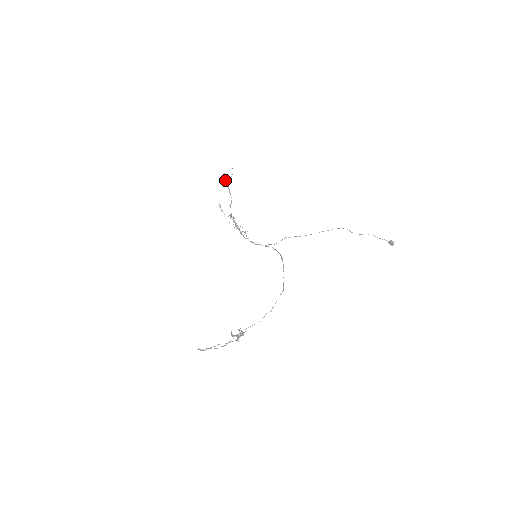
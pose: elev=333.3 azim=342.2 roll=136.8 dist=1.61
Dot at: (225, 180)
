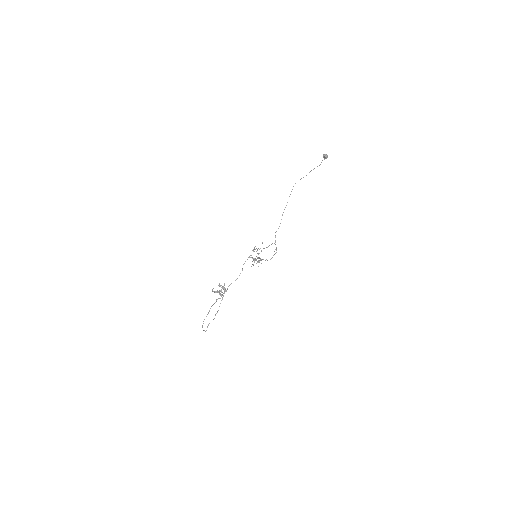
Dot at: (255, 249)
